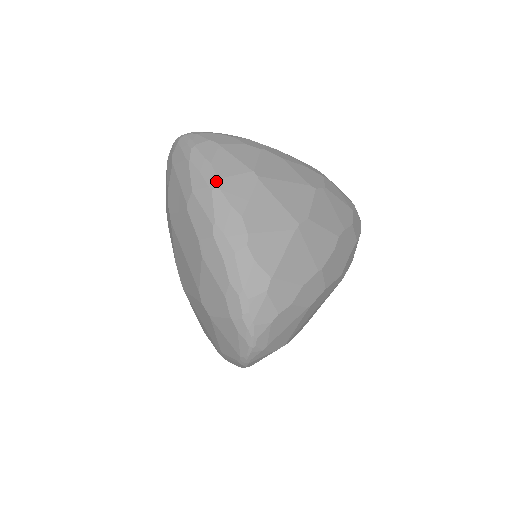
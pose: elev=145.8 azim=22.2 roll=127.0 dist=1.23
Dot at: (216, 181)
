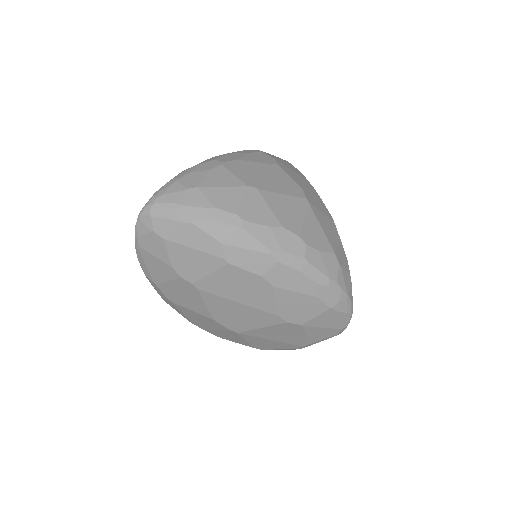
Dot at: (237, 218)
